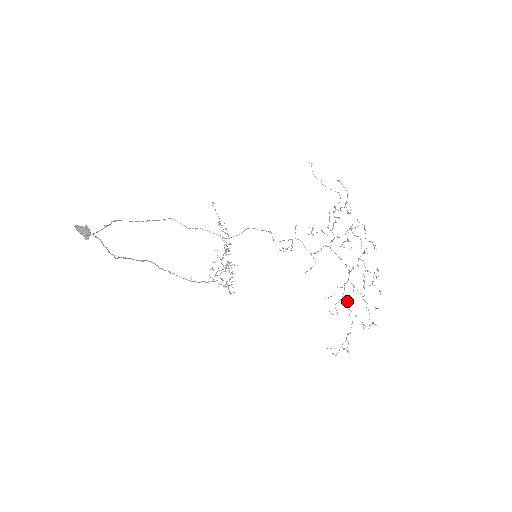
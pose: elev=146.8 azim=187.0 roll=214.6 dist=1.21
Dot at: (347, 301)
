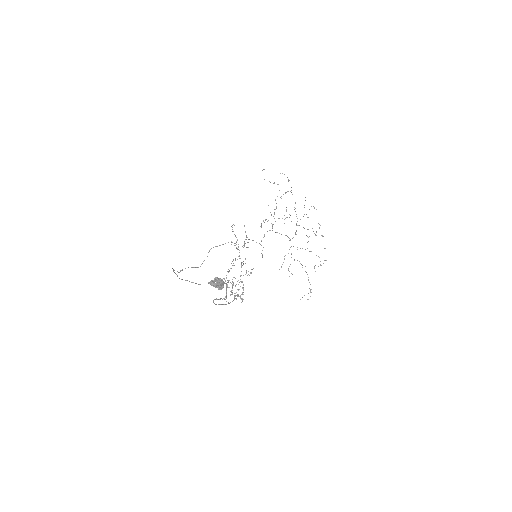
Dot at: occluded
